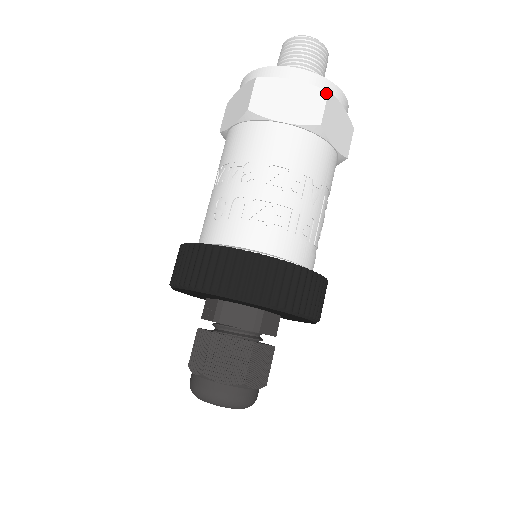
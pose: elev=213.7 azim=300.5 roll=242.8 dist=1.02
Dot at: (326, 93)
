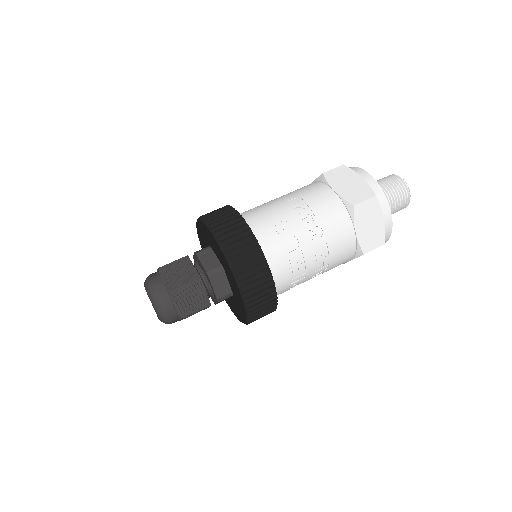
Dot at: (384, 243)
